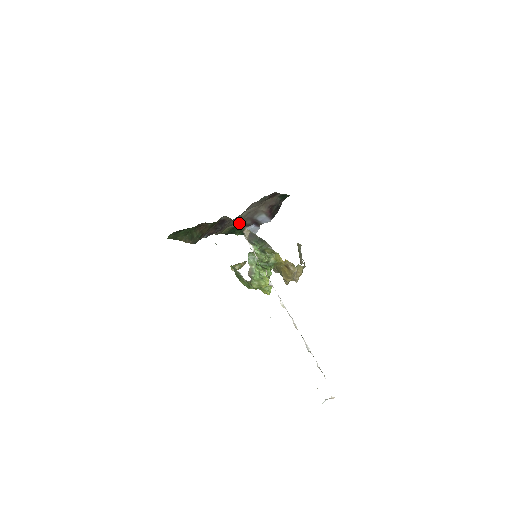
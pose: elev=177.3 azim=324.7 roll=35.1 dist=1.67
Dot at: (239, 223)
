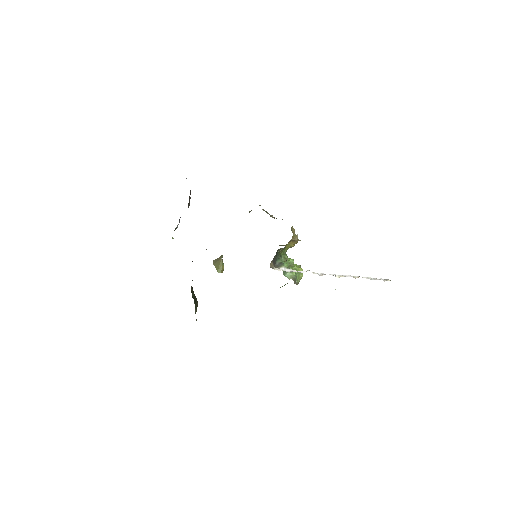
Dot at: occluded
